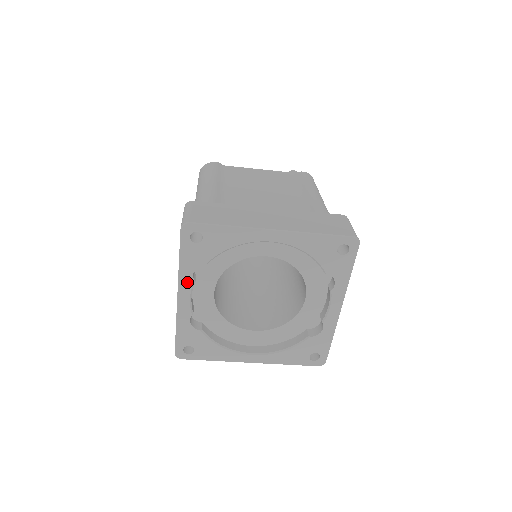
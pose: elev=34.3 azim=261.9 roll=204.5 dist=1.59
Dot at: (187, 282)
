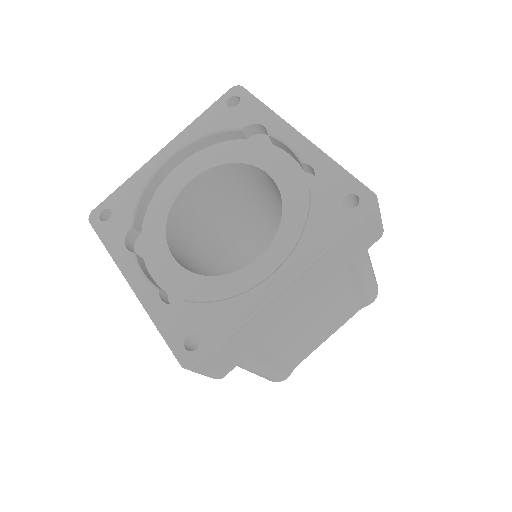
Dot at: (127, 261)
